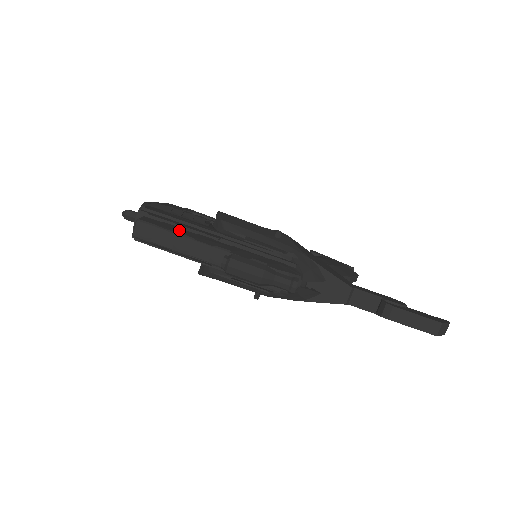
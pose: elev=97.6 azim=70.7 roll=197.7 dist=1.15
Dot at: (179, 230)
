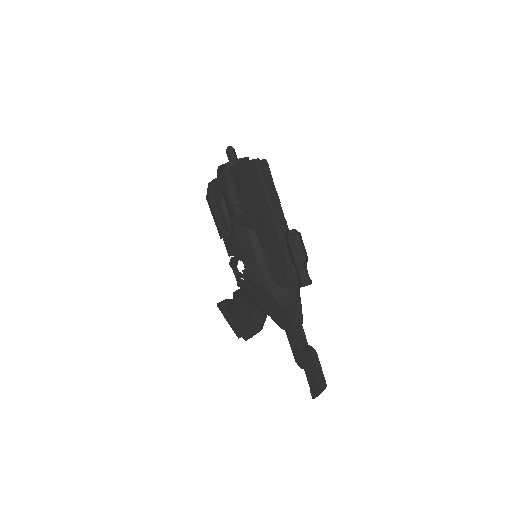
Dot at: occluded
